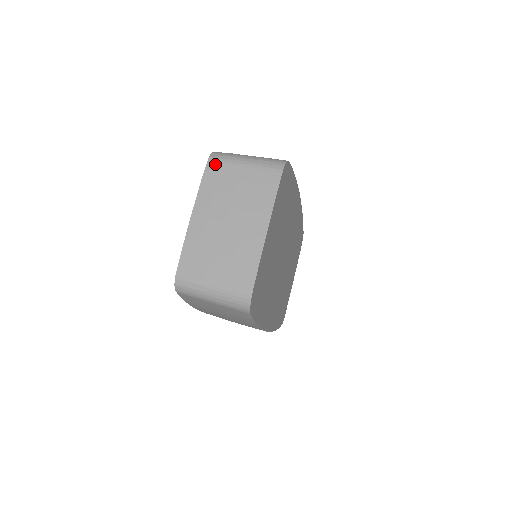
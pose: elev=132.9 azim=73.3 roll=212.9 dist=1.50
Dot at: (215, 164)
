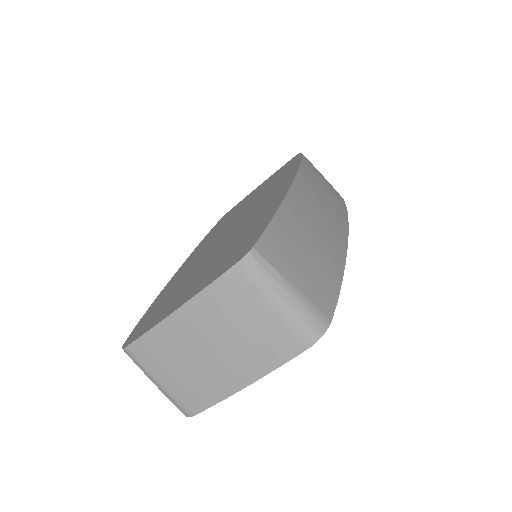
Dot at: (240, 277)
